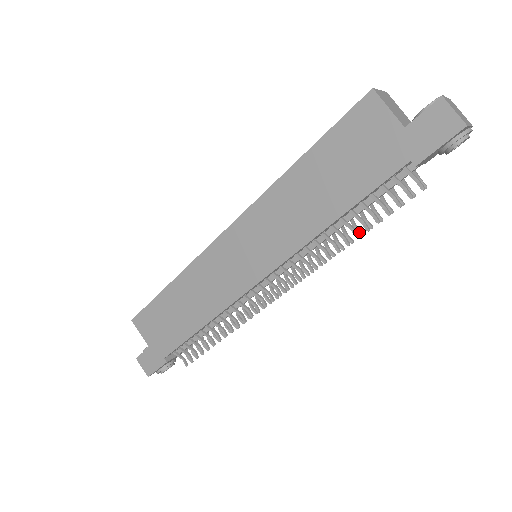
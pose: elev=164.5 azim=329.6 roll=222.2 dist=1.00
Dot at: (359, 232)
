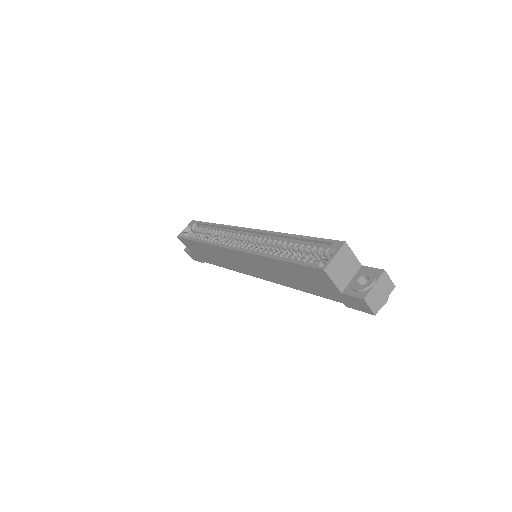
Dot at: occluded
